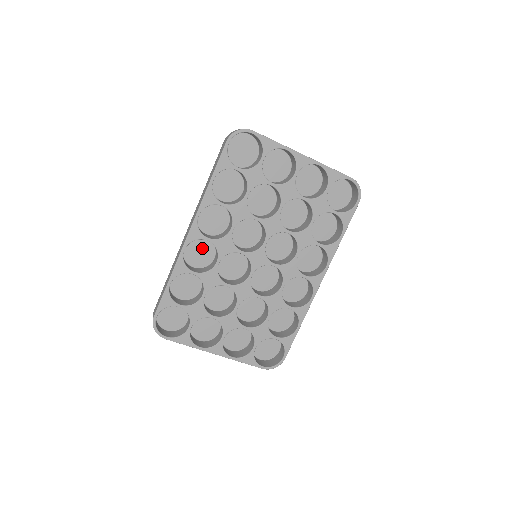
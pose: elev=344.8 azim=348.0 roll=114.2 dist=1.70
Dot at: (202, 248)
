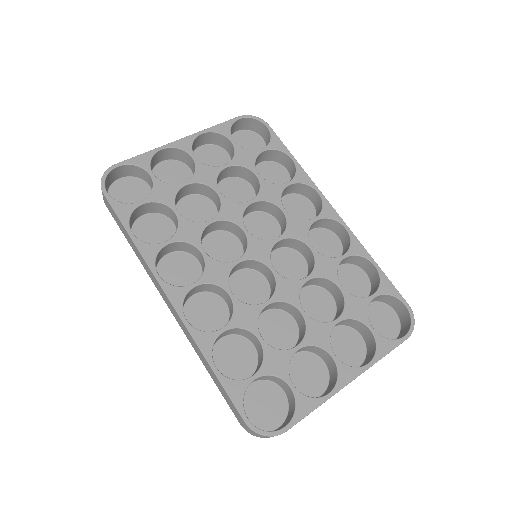
Dot at: (203, 307)
